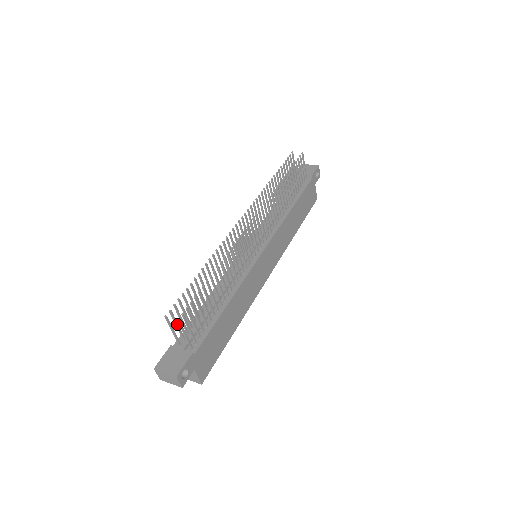
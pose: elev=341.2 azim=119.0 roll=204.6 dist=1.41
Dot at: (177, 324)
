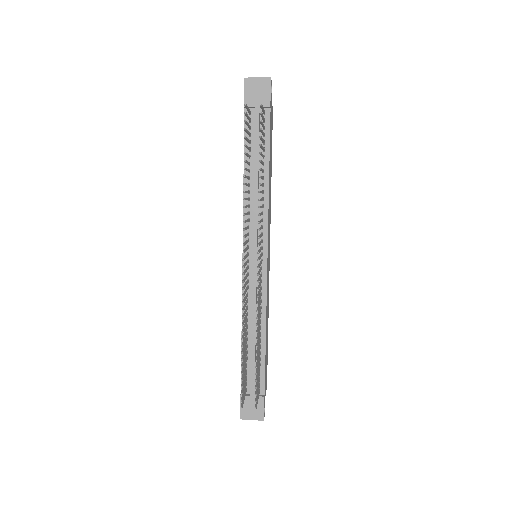
Dot at: (244, 392)
